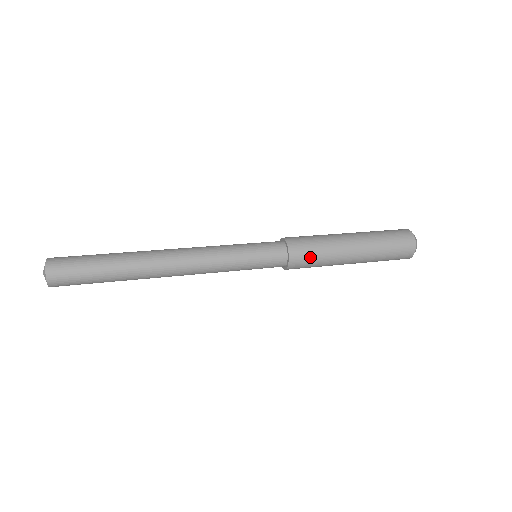
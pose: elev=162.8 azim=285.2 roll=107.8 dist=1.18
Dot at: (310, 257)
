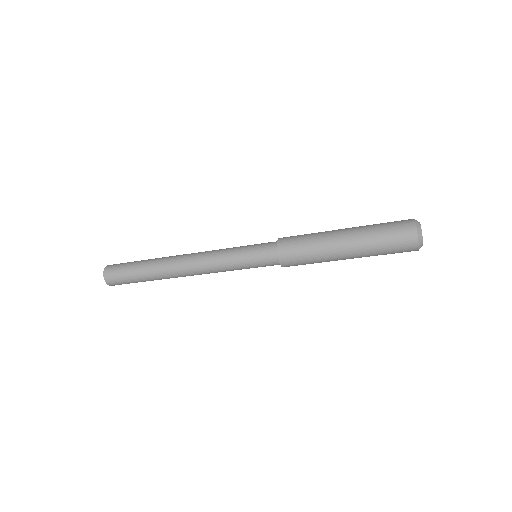
Dot at: (298, 236)
